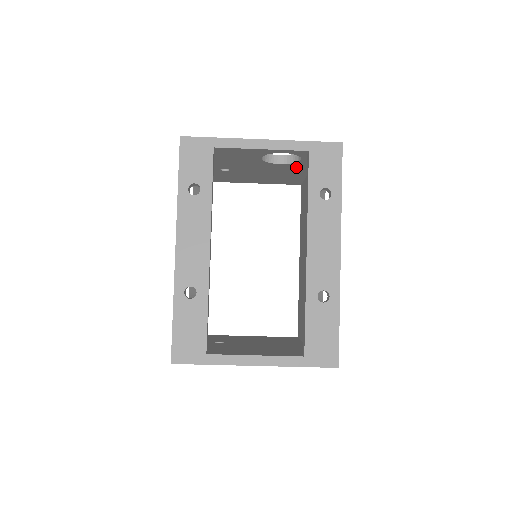
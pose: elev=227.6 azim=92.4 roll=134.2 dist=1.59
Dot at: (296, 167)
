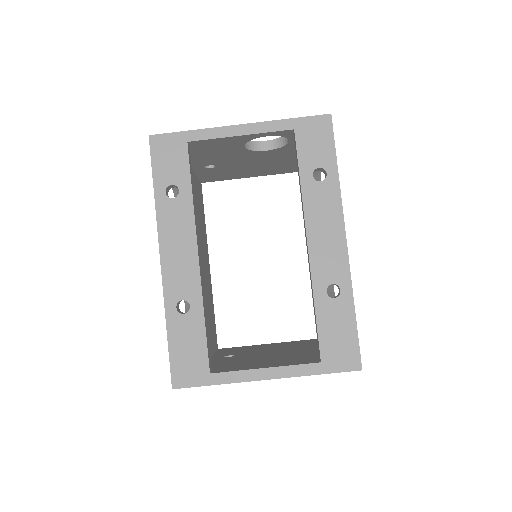
Dot at: (286, 151)
